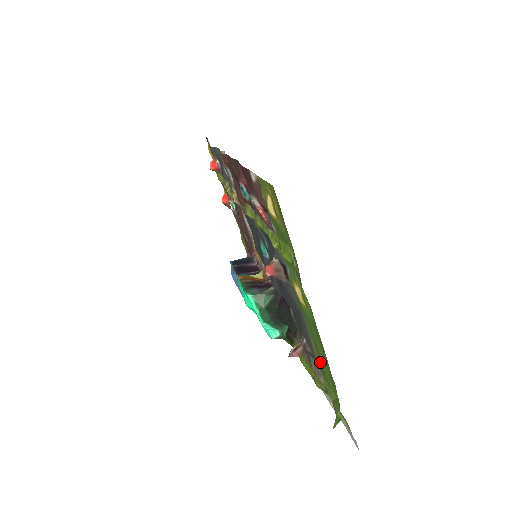
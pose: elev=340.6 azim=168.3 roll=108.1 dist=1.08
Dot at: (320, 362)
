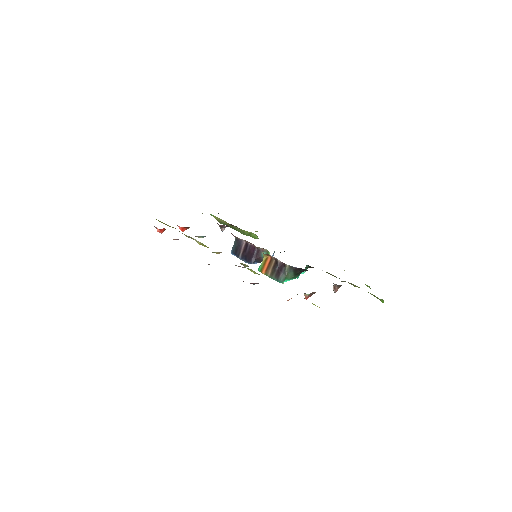
Dot at: occluded
